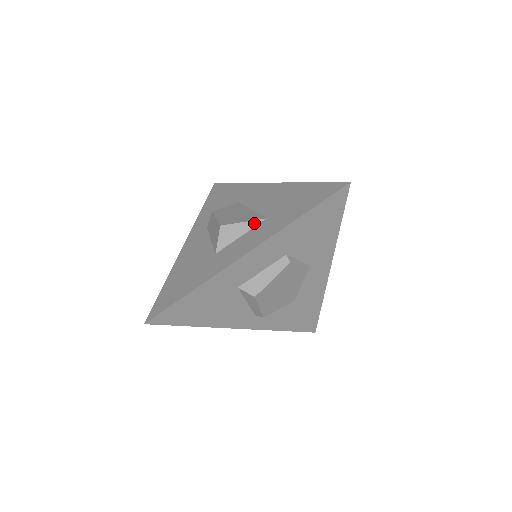
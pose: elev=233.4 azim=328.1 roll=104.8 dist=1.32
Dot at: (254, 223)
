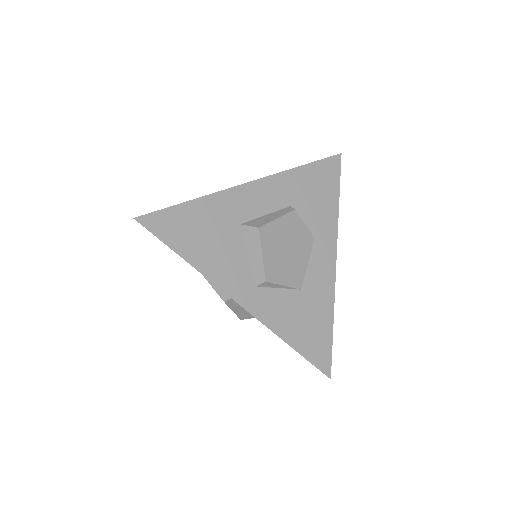
Dot at: occluded
